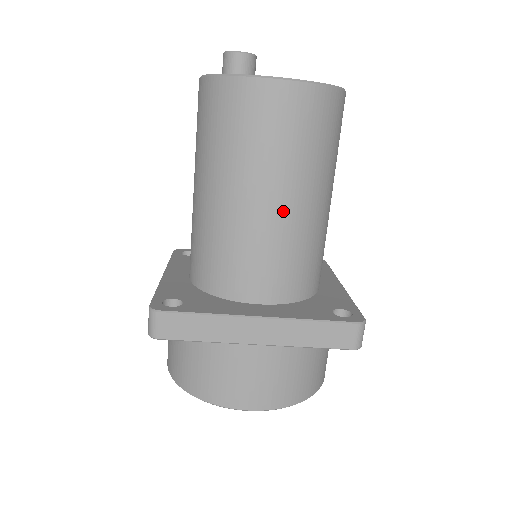
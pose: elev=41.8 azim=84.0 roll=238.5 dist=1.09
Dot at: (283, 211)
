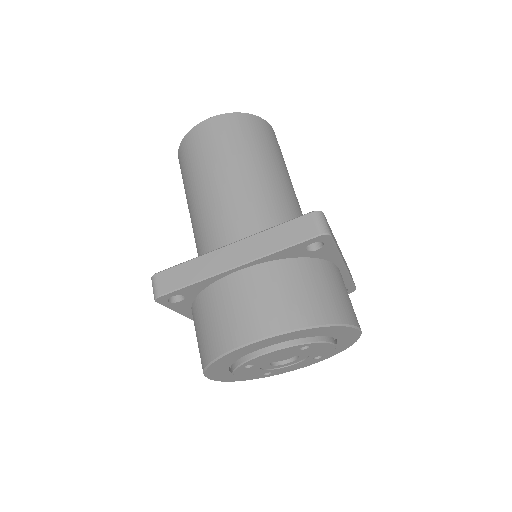
Dot at: (235, 183)
